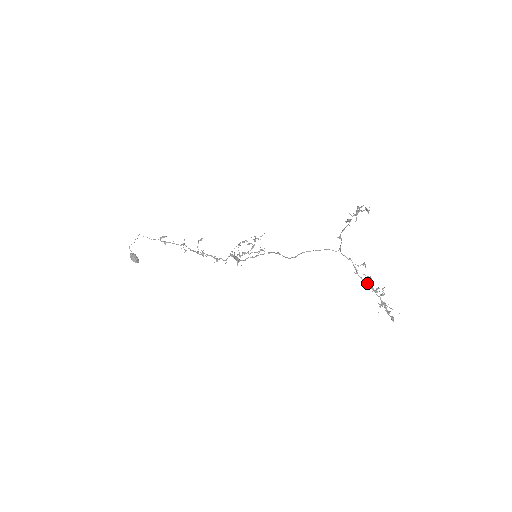
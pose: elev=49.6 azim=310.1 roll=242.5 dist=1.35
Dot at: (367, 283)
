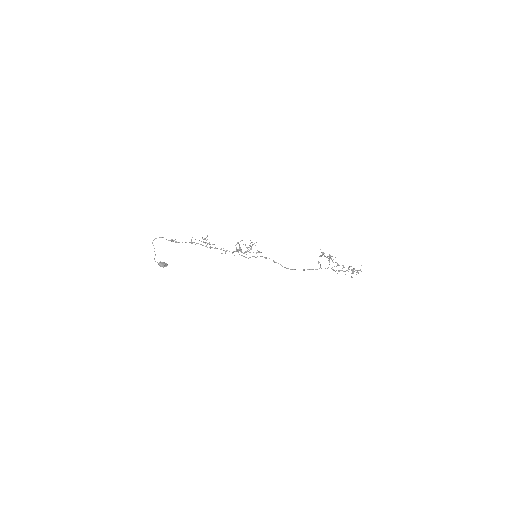
Dot at: occluded
